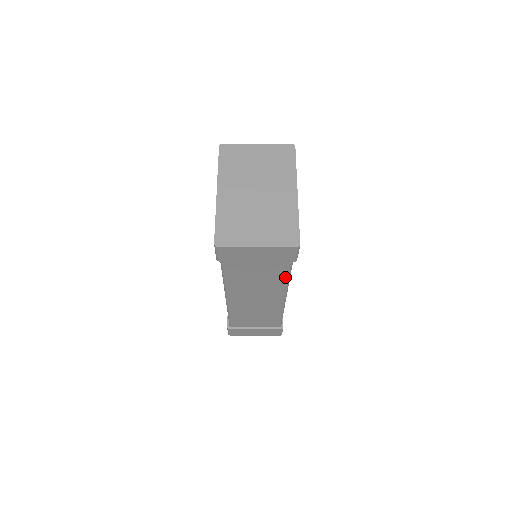
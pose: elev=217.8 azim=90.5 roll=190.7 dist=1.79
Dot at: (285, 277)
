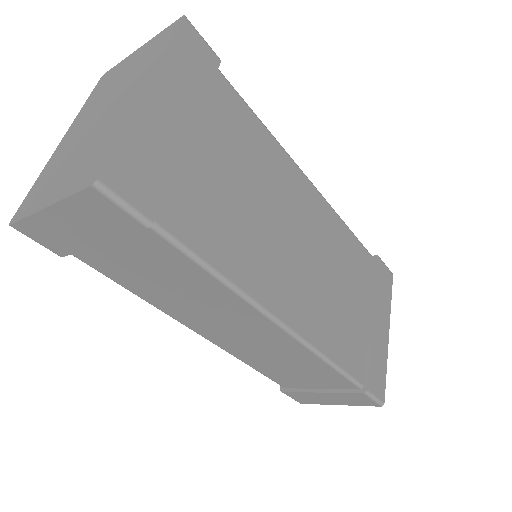
Dot at: (205, 274)
